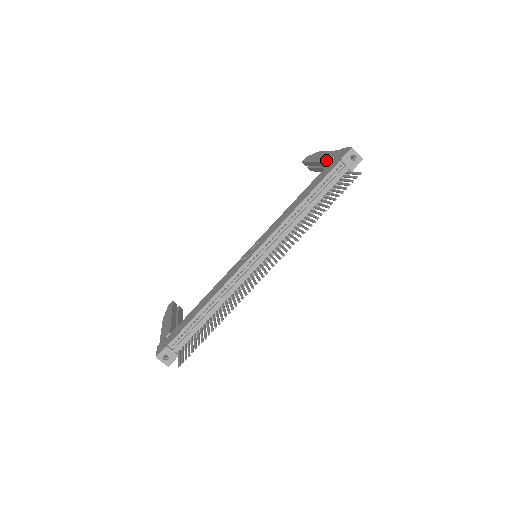
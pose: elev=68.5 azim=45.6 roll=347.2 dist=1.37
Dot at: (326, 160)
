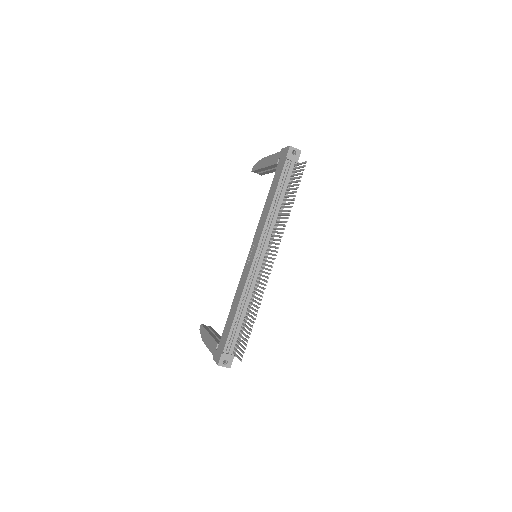
Dot at: (273, 163)
